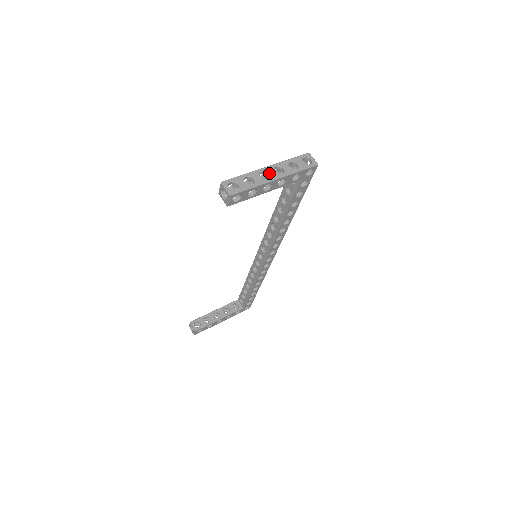
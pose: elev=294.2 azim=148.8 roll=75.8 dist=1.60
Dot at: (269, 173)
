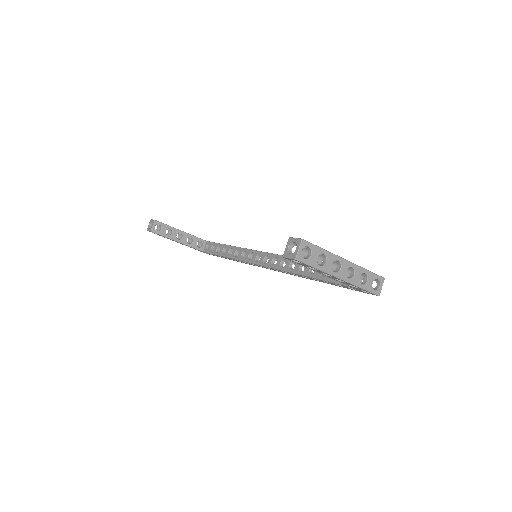
Dot at: (342, 268)
